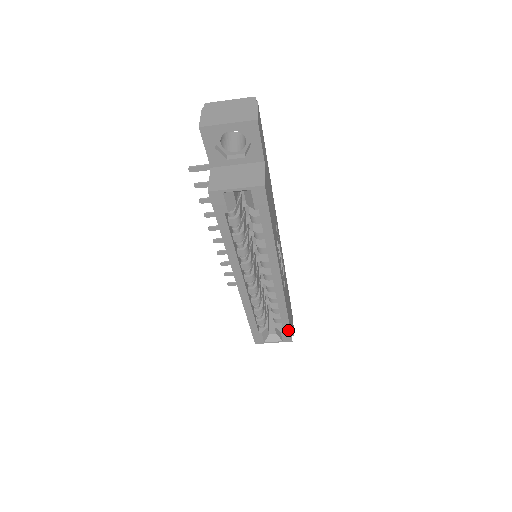
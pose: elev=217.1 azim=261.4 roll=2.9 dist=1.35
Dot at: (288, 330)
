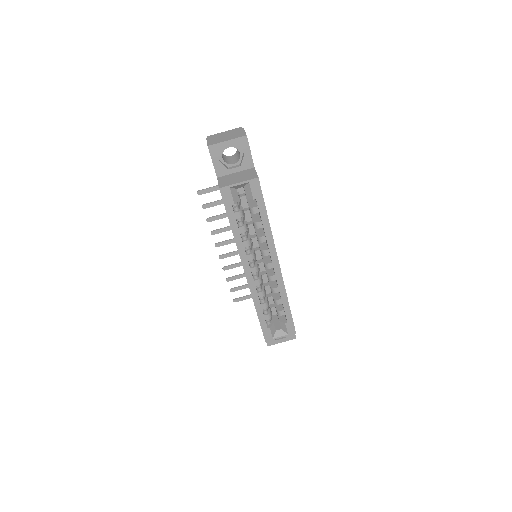
Dot at: (291, 320)
